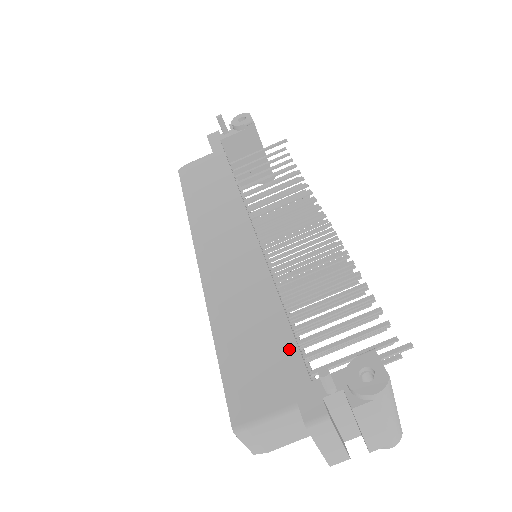
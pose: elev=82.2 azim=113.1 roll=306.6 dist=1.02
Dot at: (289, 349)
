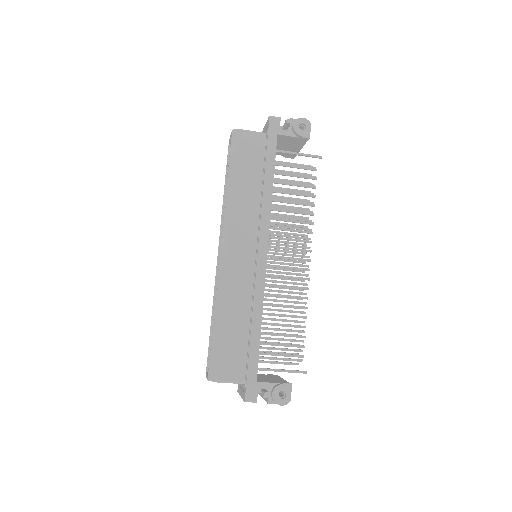
Dot at: (254, 359)
